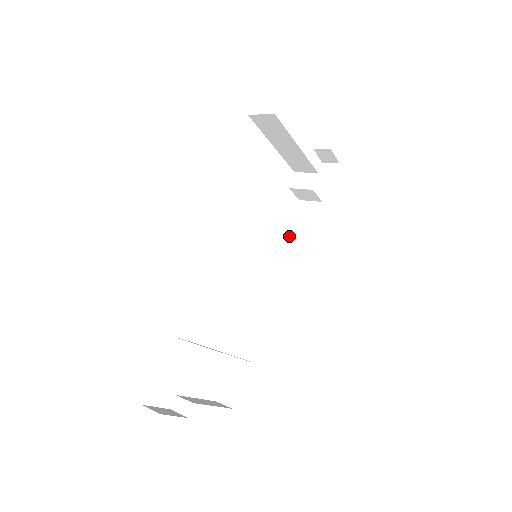
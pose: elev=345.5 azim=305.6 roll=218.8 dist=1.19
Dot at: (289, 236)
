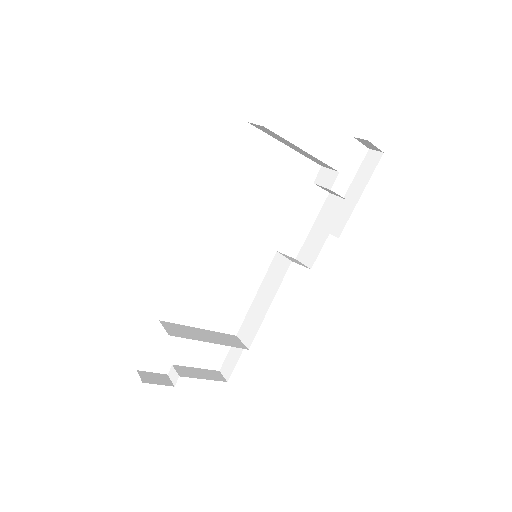
Dot at: (312, 230)
